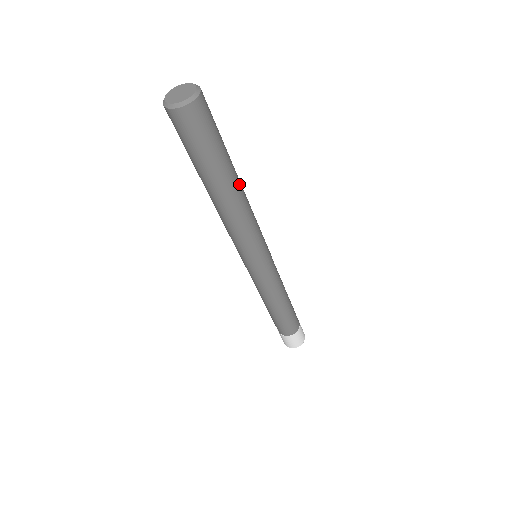
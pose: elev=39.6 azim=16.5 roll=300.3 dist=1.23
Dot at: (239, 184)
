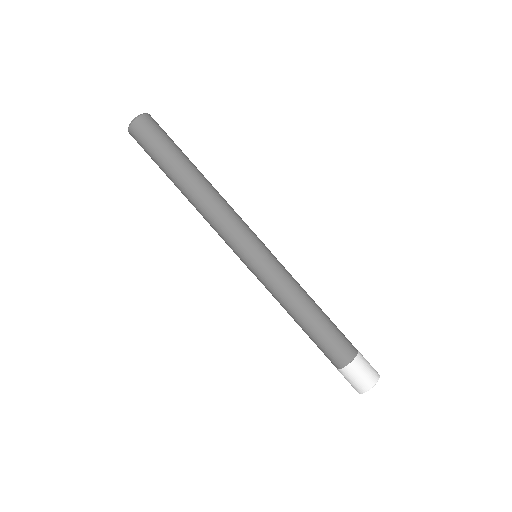
Dot at: occluded
